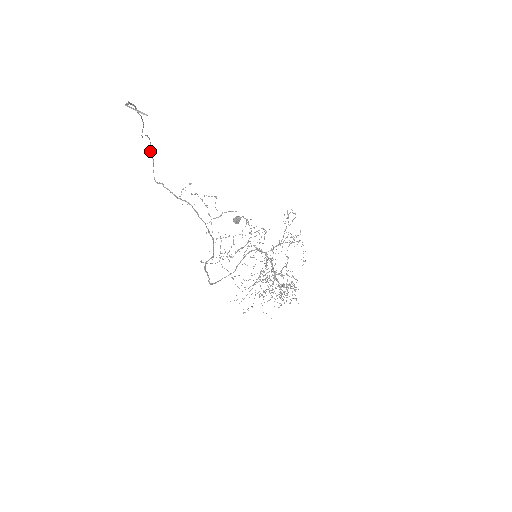
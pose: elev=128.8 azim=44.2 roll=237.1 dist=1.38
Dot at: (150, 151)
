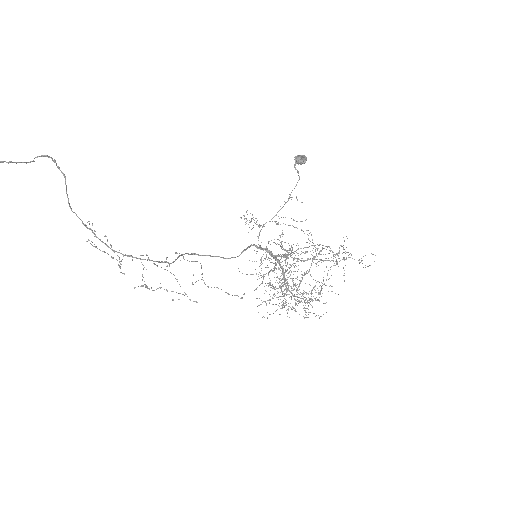
Dot at: (57, 166)
